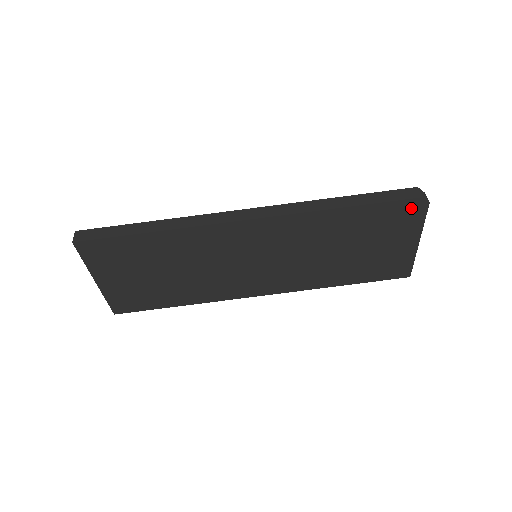
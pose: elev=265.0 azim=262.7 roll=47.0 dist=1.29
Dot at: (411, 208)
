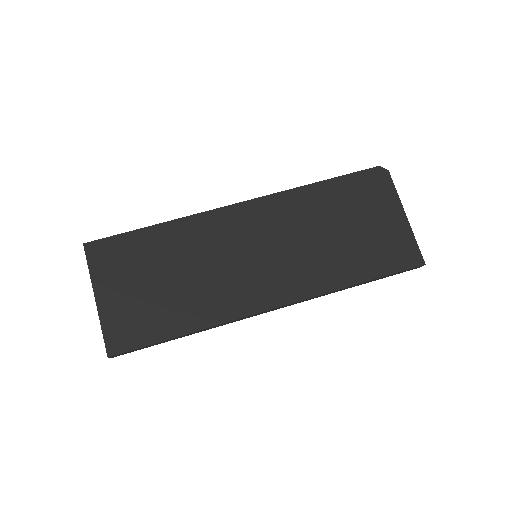
Dot at: (376, 178)
